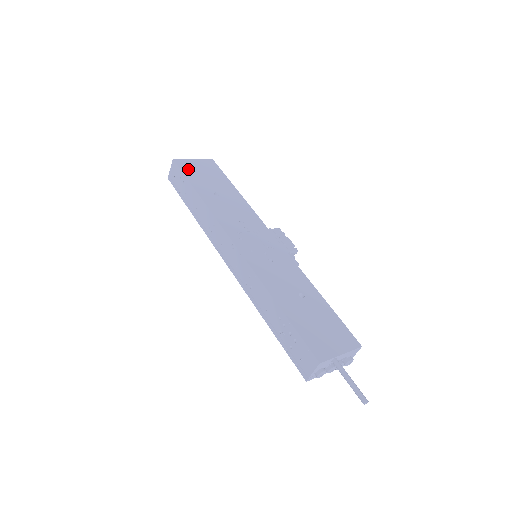
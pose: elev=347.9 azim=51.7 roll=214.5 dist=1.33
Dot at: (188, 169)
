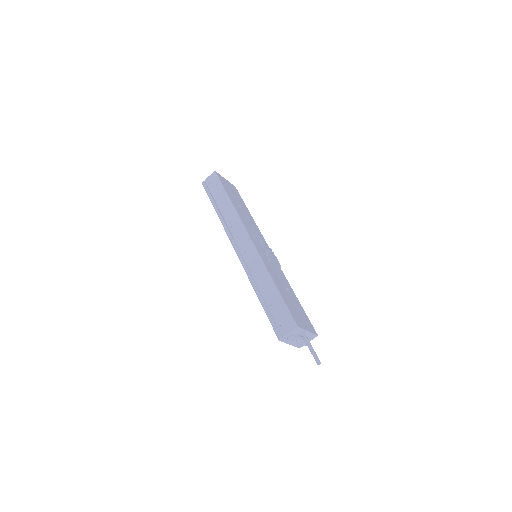
Dot at: (223, 182)
